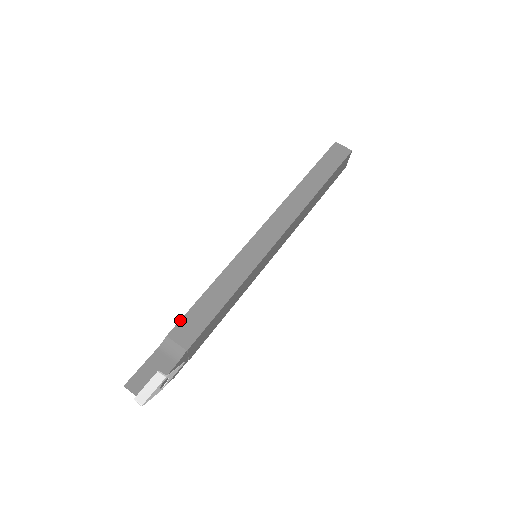
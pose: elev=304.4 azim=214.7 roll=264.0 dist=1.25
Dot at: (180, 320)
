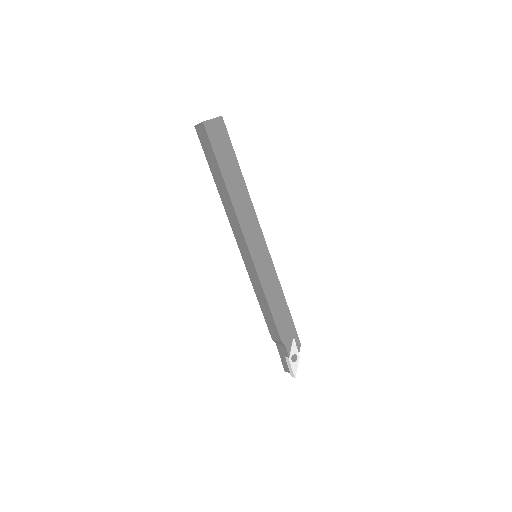
Dot at: (268, 328)
